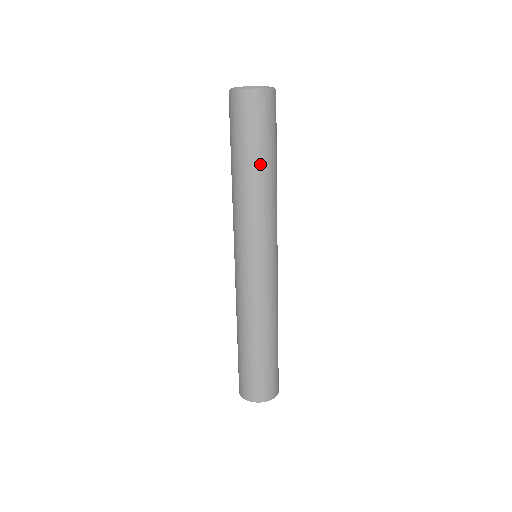
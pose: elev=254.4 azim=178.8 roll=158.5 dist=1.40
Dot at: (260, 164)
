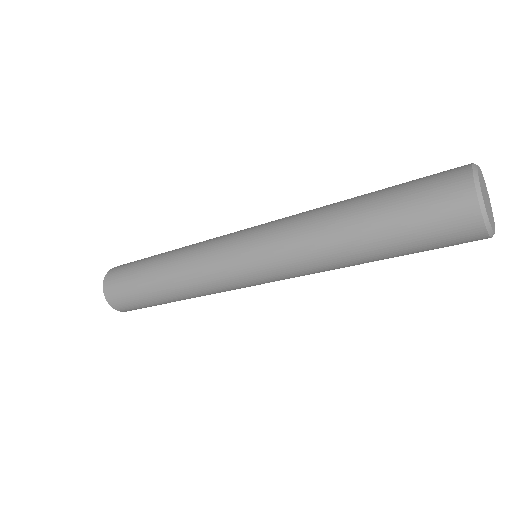
Dot at: occluded
